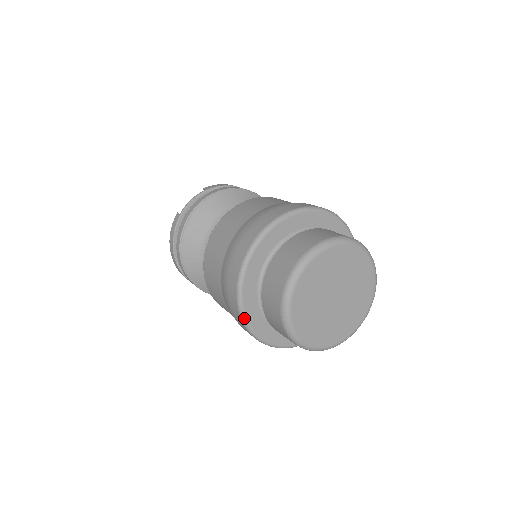
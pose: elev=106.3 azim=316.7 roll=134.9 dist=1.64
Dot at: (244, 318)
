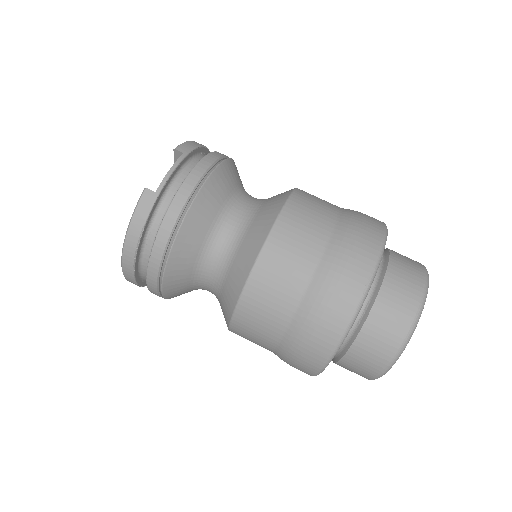
Dot at: occluded
